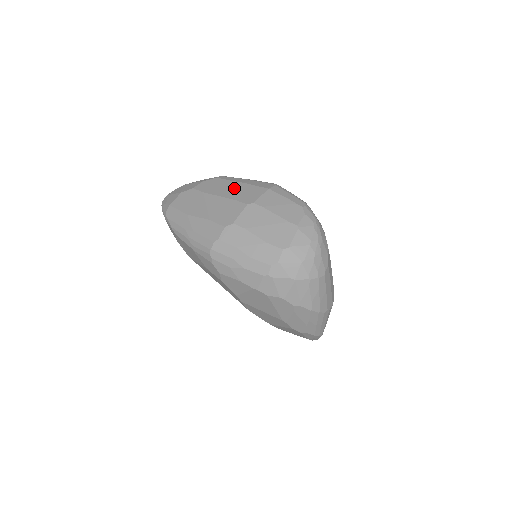
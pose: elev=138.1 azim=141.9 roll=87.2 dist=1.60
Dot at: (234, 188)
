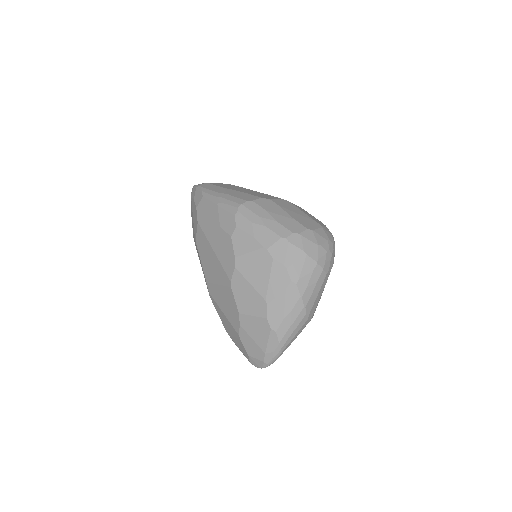
Dot at: occluded
